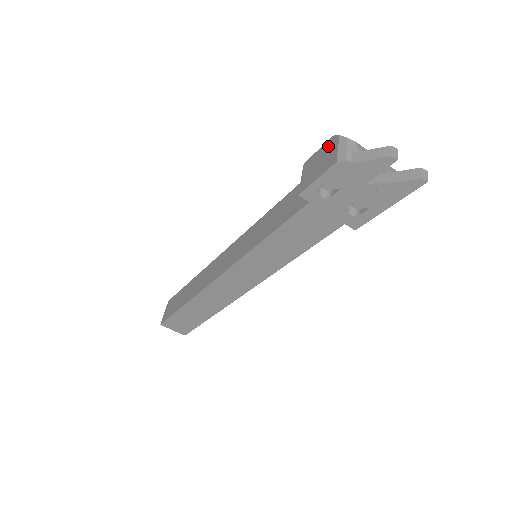
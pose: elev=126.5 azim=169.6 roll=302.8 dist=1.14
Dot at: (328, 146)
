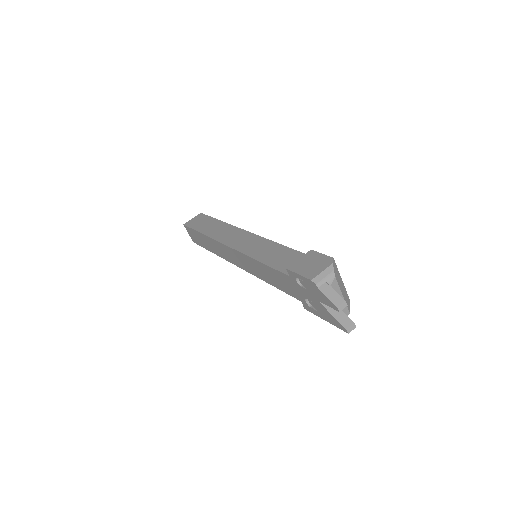
Dot at: (324, 261)
